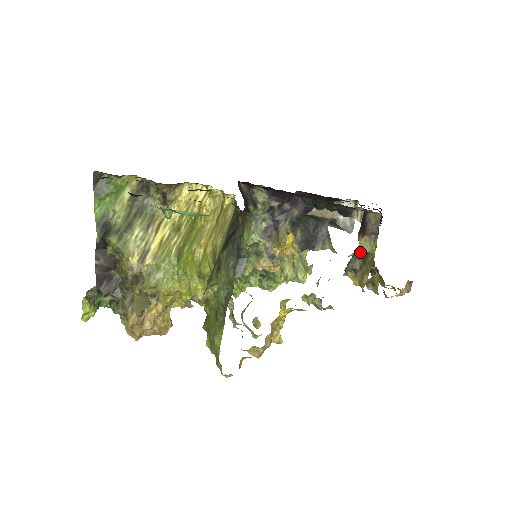
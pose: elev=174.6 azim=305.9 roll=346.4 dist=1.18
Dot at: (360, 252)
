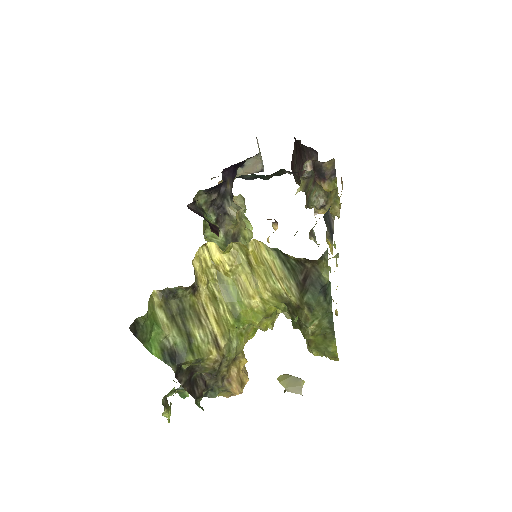
Dot at: (318, 190)
